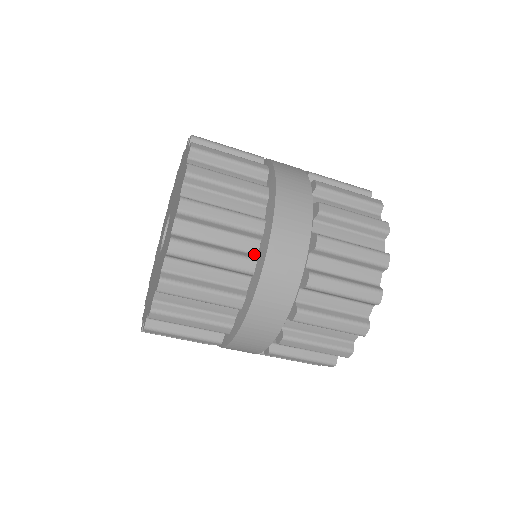
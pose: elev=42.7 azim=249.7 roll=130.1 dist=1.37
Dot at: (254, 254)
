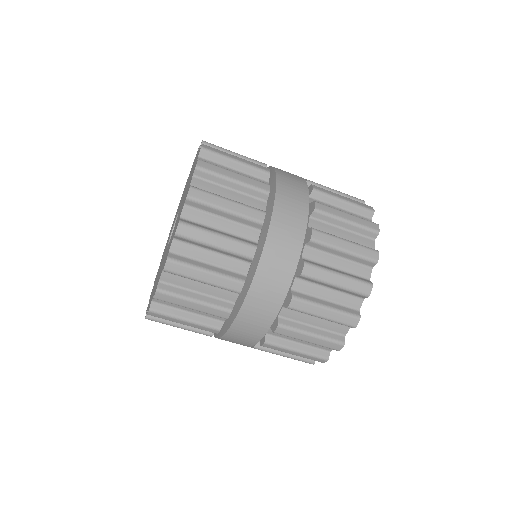
Dot at: occluded
